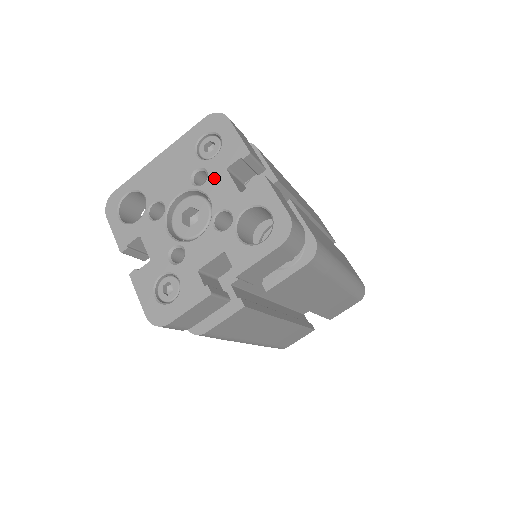
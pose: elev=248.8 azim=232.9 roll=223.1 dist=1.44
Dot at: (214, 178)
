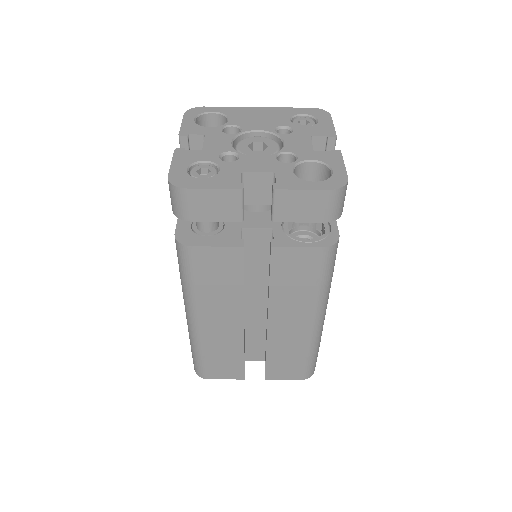
Dot at: (297, 135)
